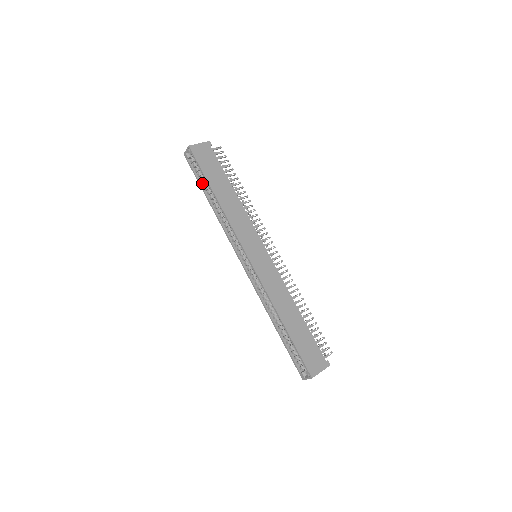
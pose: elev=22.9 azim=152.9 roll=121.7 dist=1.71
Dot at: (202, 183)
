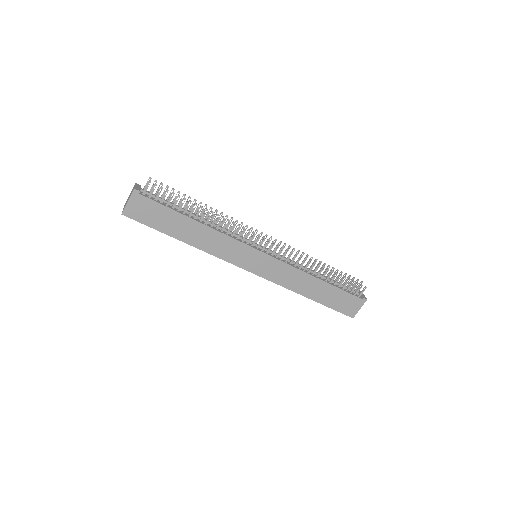
Dot at: occluded
